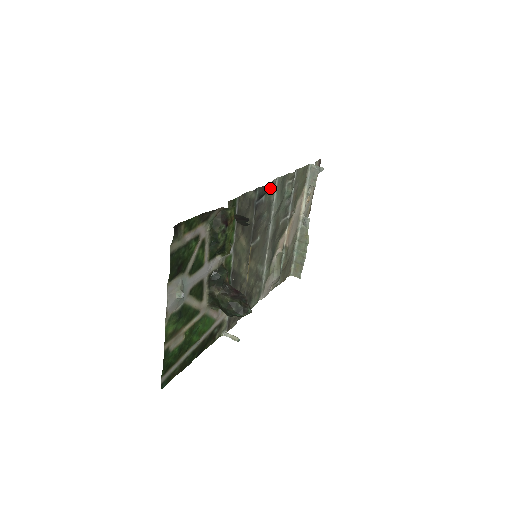
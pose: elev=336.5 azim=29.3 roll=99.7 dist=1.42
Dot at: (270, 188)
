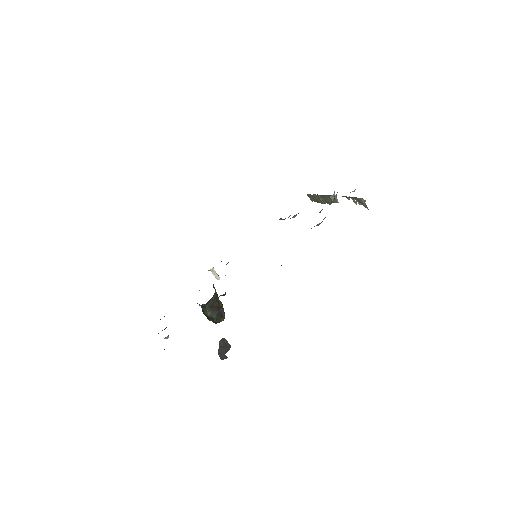
Dot at: occluded
